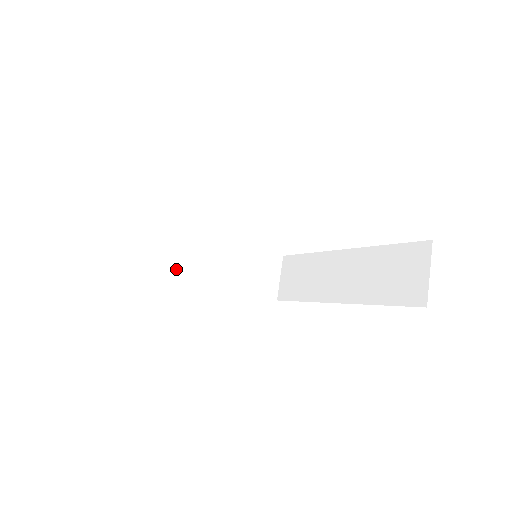
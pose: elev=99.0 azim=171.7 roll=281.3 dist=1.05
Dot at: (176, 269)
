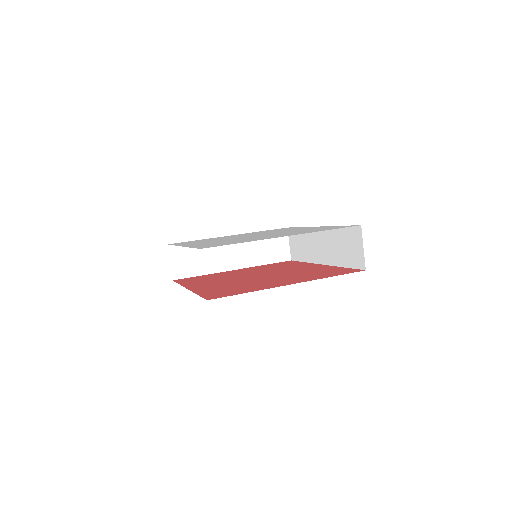
Dot at: (214, 265)
